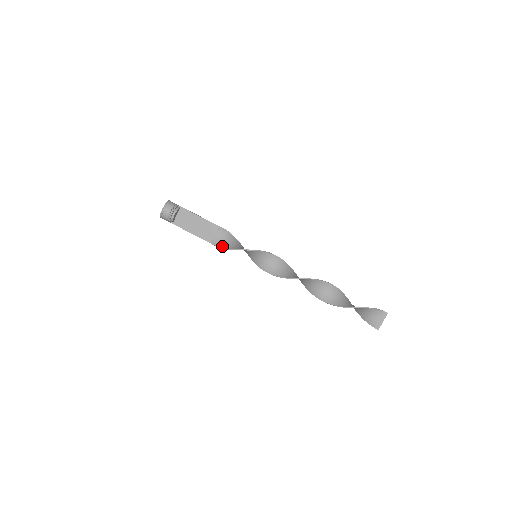
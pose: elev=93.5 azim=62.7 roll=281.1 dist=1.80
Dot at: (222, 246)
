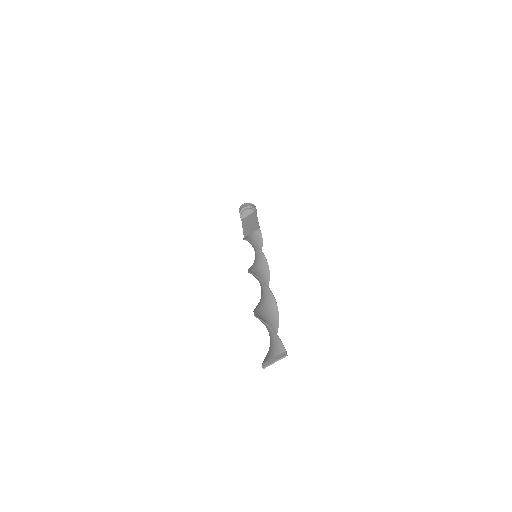
Dot at: (245, 238)
